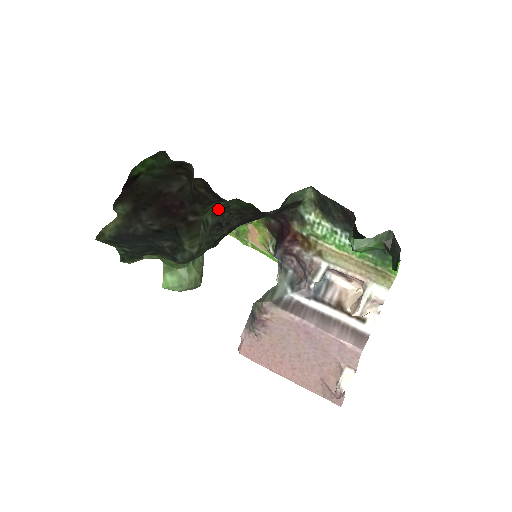
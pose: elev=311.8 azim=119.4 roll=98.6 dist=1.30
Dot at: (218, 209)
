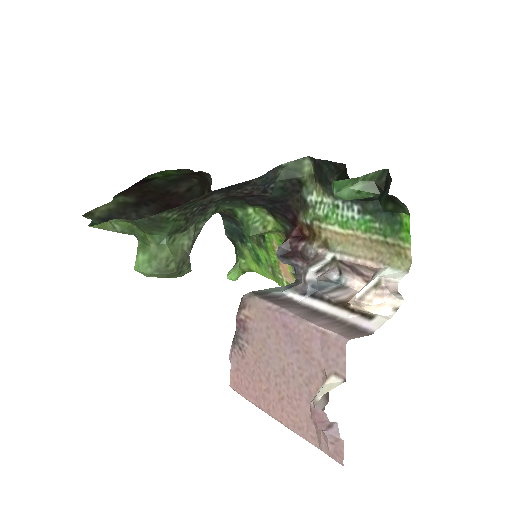
Dot at: (221, 206)
